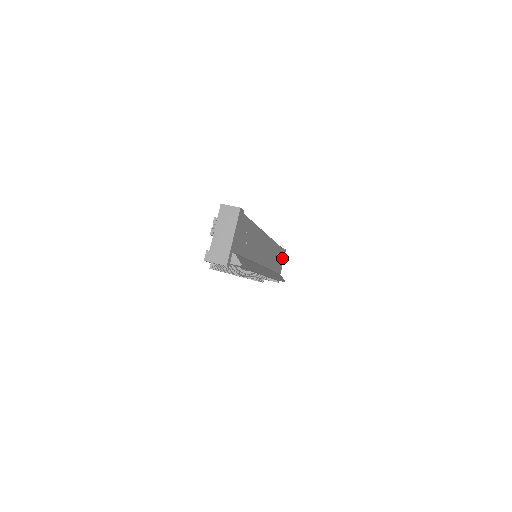
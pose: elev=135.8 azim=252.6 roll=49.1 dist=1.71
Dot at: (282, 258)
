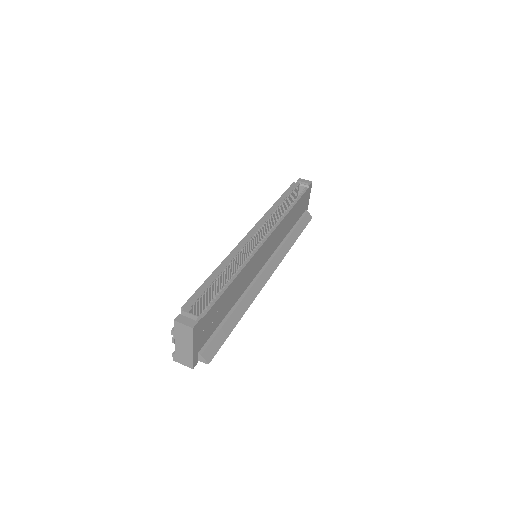
Dot at: (306, 196)
